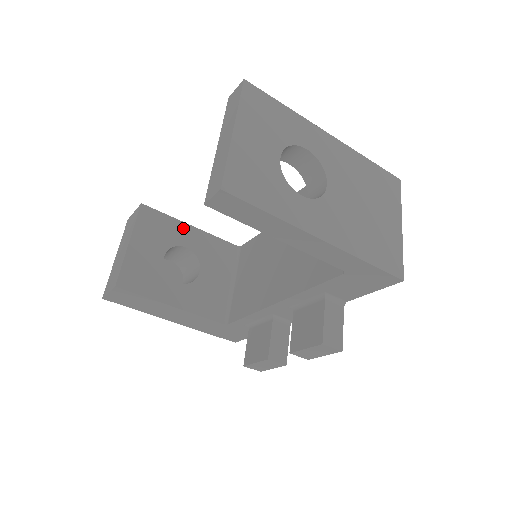
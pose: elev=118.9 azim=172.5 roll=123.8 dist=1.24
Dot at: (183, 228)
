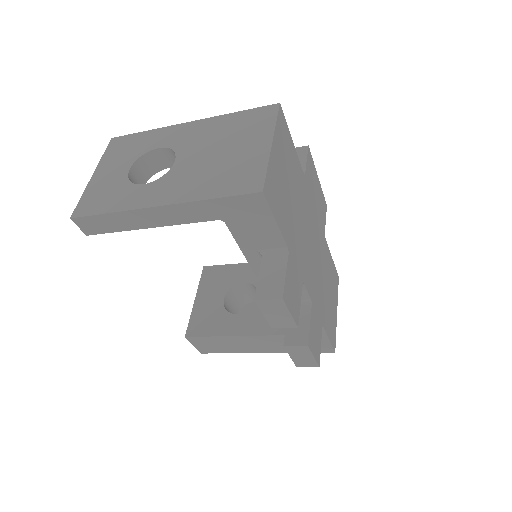
Dot at: (240, 268)
